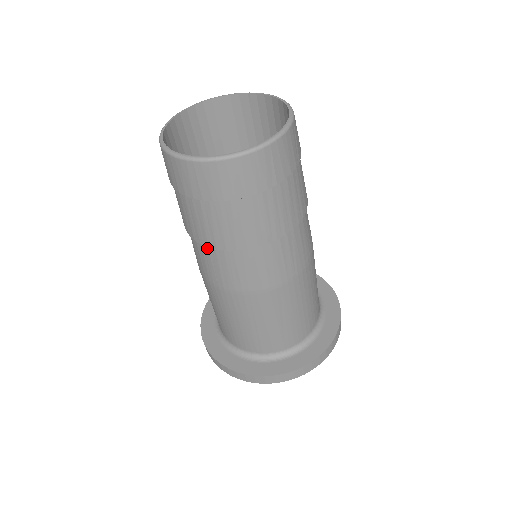
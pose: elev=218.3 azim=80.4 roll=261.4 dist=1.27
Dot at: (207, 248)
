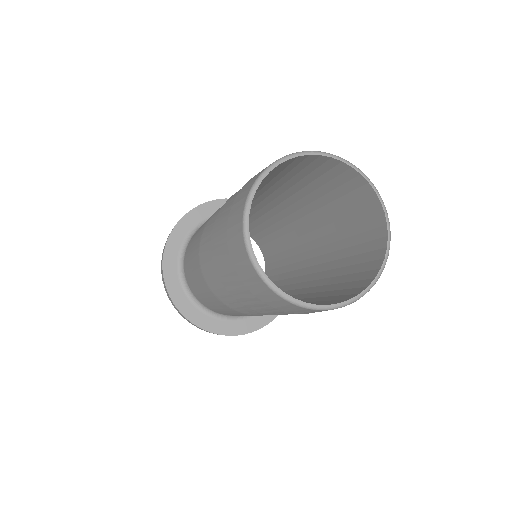
Dot at: occluded
